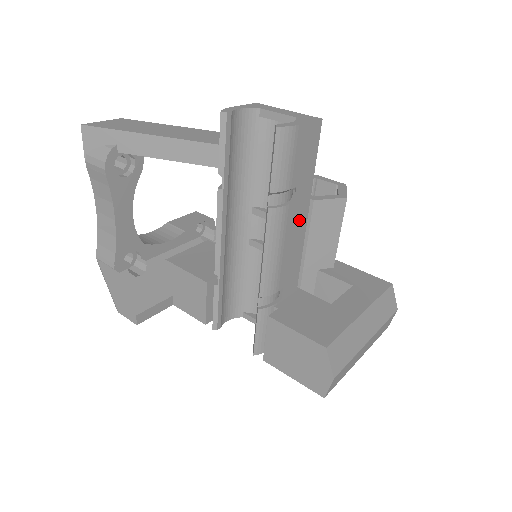
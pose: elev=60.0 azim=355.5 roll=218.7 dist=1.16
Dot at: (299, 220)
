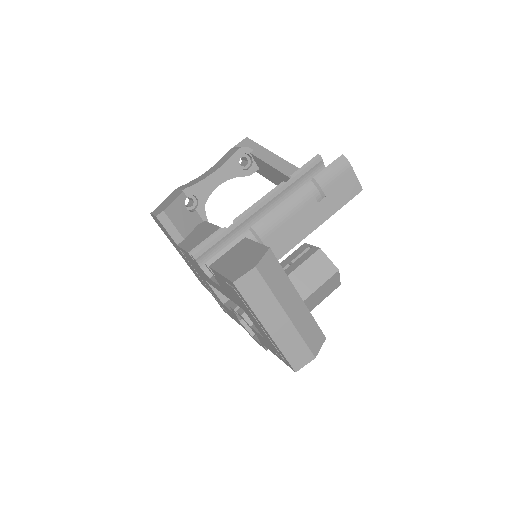
Dot at: (310, 221)
